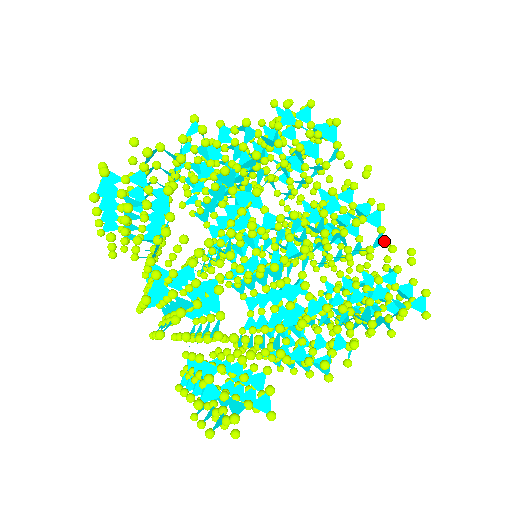
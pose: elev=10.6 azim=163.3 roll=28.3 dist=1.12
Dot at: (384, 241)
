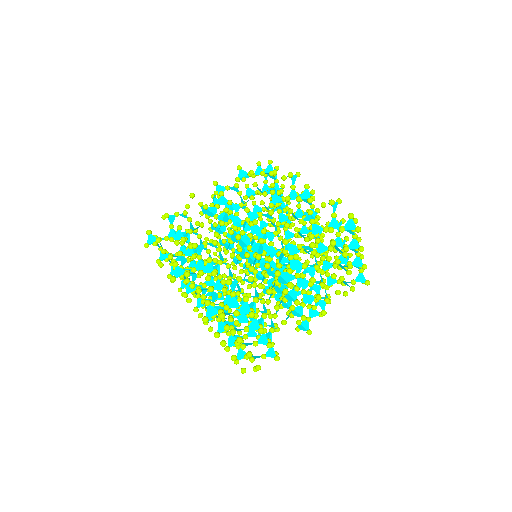
Dot at: (307, 199)
